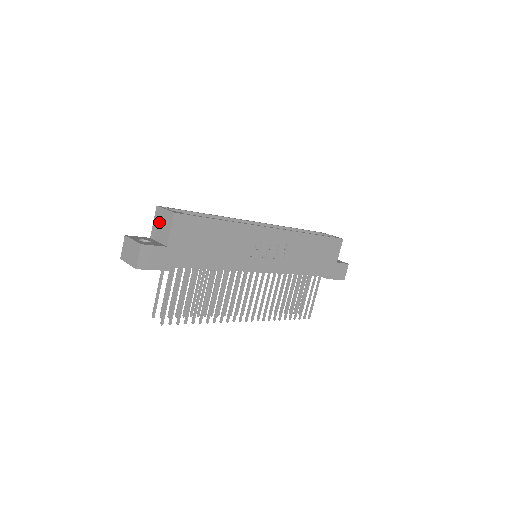
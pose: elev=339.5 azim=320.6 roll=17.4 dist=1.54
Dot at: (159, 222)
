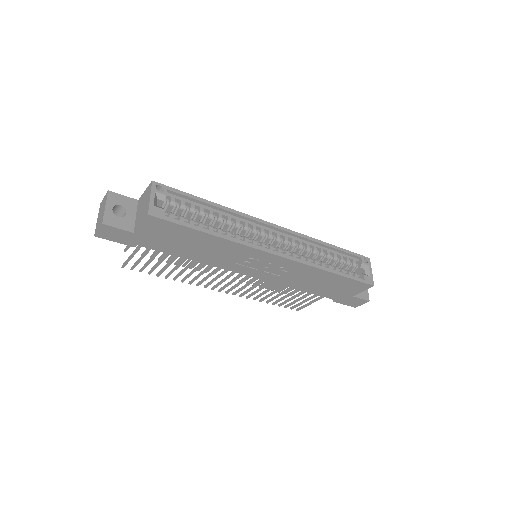
Dot at: (144, 200)
